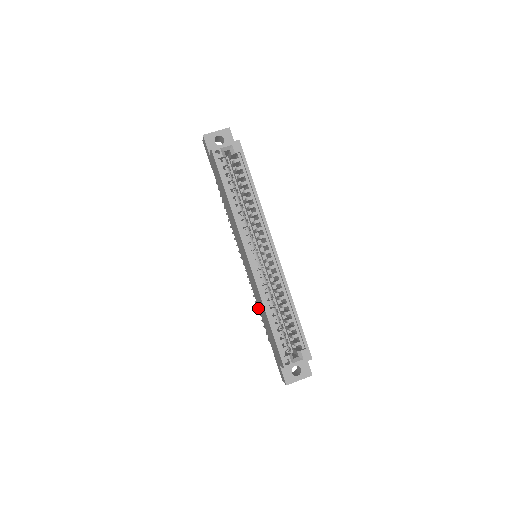
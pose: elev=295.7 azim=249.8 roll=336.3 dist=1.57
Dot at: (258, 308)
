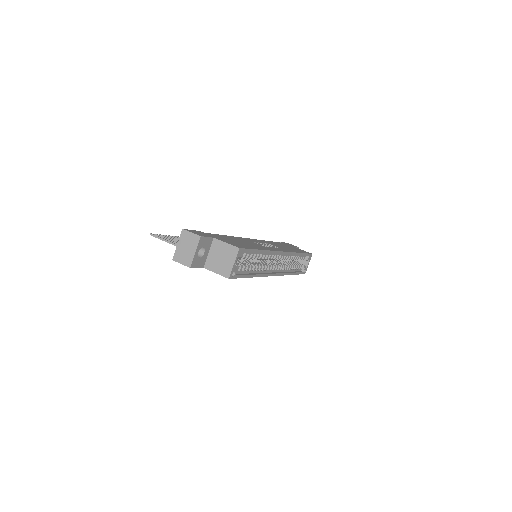
Dot at: occluded
